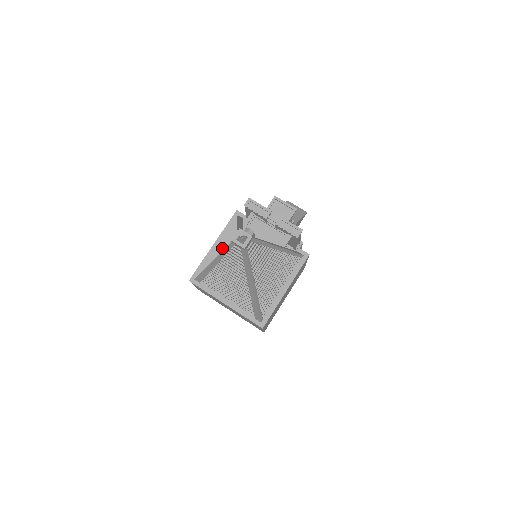
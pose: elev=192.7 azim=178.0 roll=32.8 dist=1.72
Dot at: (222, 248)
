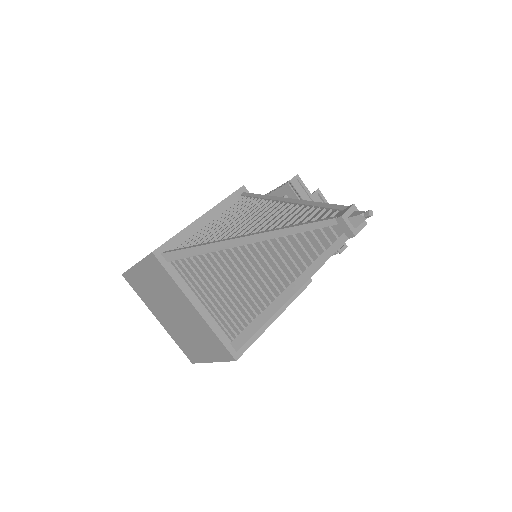
Dot at: (262, 223)
